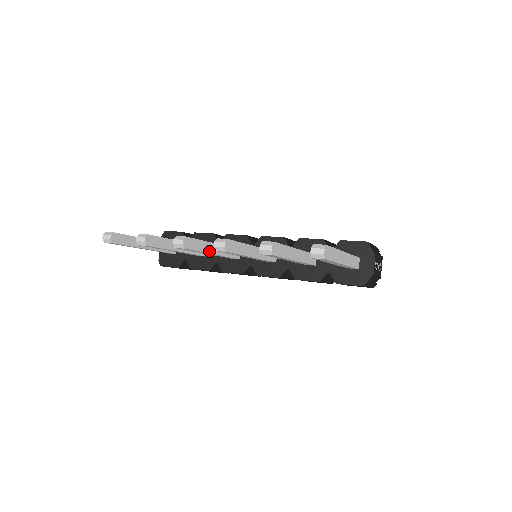
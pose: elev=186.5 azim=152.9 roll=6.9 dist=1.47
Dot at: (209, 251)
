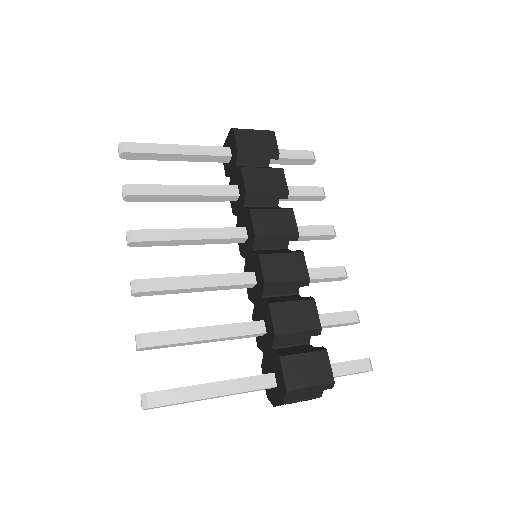
Dot at: (179, 244)
